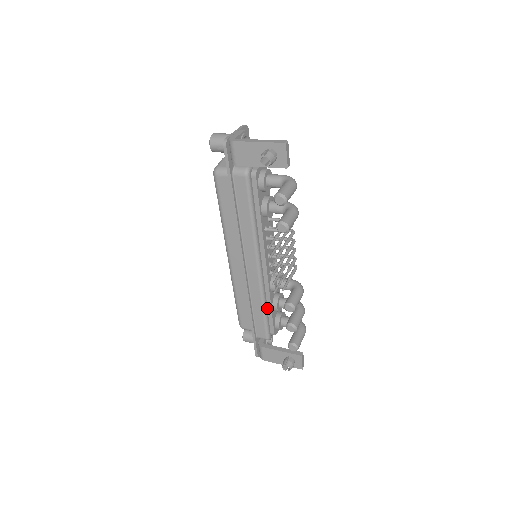
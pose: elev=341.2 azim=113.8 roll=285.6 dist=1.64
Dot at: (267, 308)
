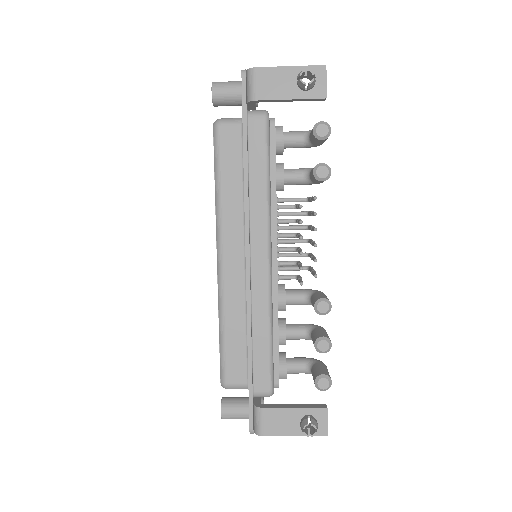
Dot at: (272, 336)
